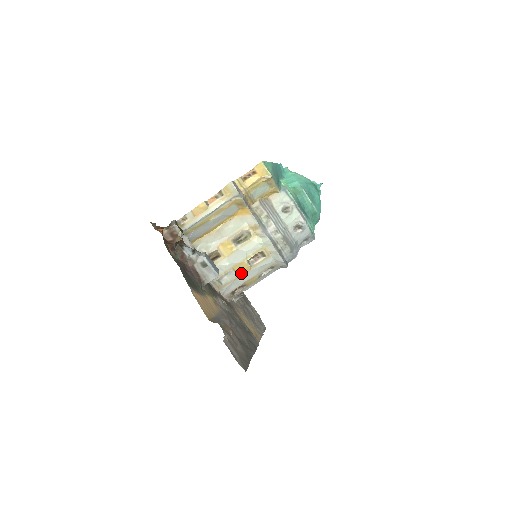
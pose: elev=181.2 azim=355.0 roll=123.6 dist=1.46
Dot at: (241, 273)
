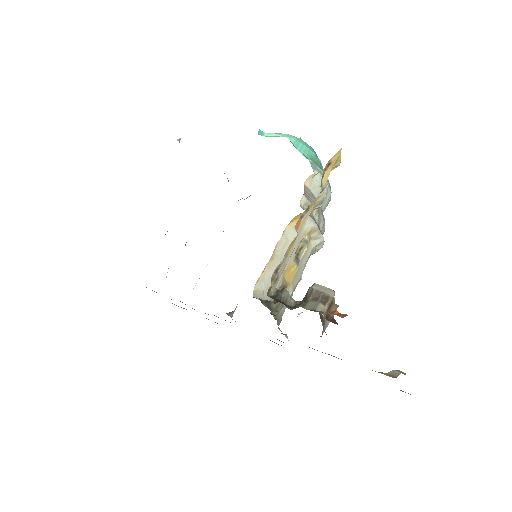
Dot at: (293, 291)
